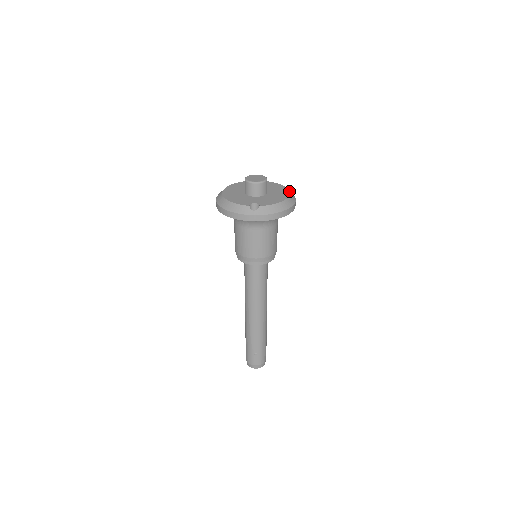
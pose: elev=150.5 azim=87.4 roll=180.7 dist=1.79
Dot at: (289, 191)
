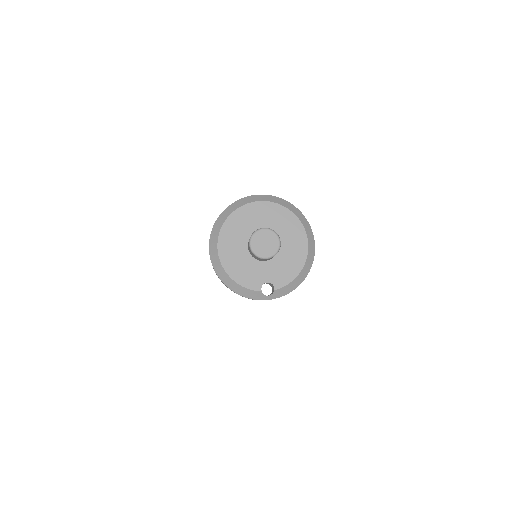
Dot at: (307, 235)
